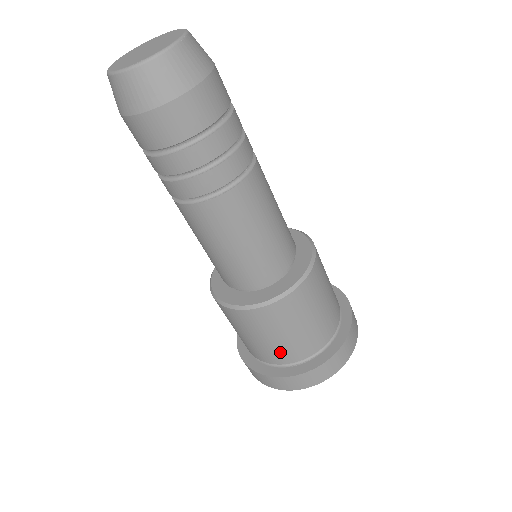
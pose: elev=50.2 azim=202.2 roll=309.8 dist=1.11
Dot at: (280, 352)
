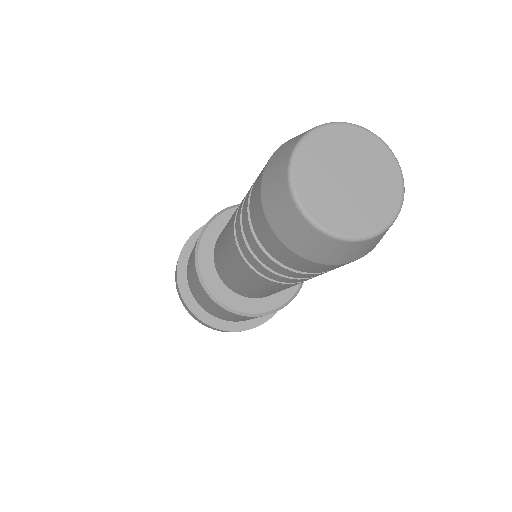
Dot at: occluded
